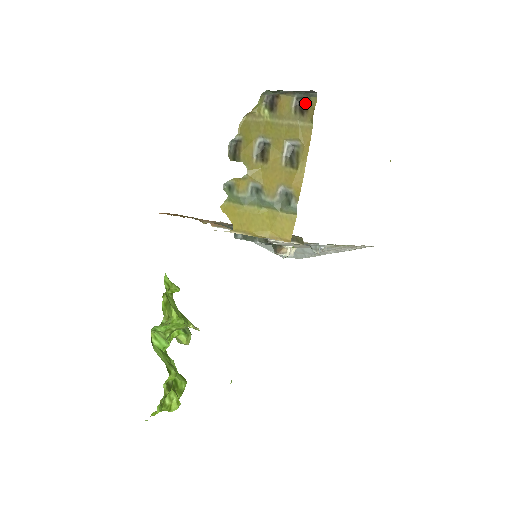
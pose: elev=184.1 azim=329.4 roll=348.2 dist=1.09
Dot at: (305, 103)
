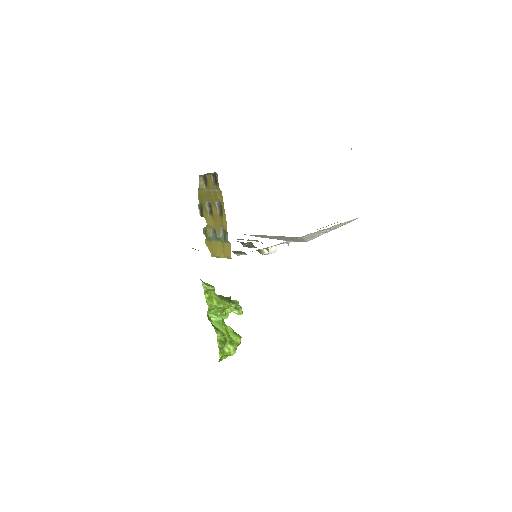
Dot at: (216, 177)
